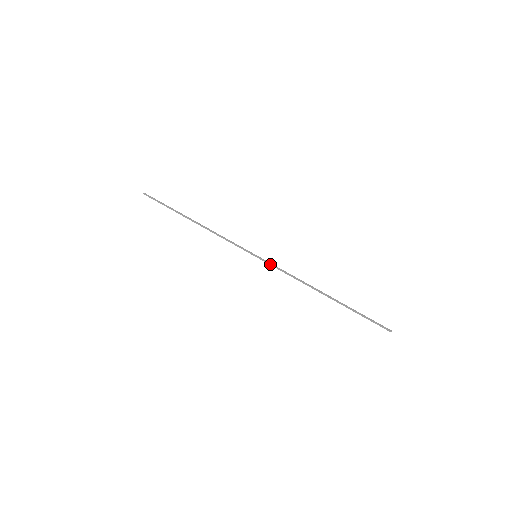
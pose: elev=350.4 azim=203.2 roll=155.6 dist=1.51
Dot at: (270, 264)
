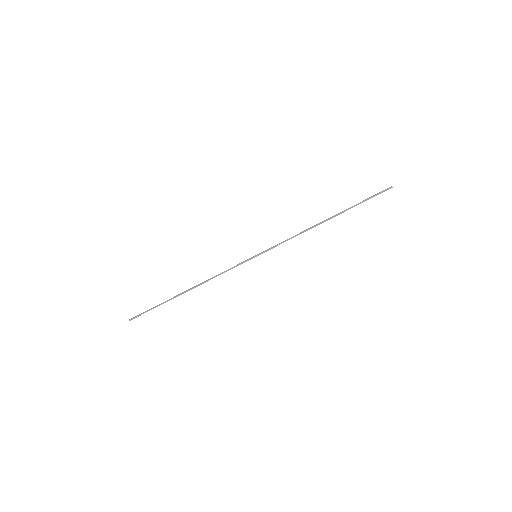
Dot at: (271, 248)
